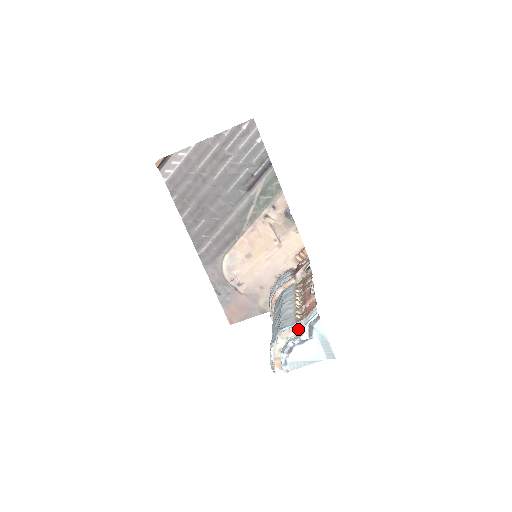
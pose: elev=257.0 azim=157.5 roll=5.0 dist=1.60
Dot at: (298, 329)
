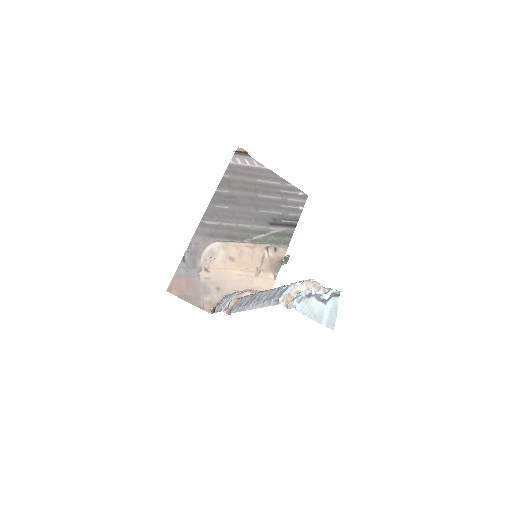
Dot at: (319, 290)
